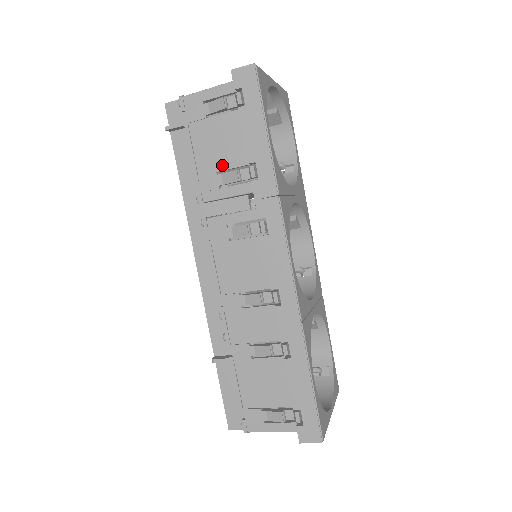
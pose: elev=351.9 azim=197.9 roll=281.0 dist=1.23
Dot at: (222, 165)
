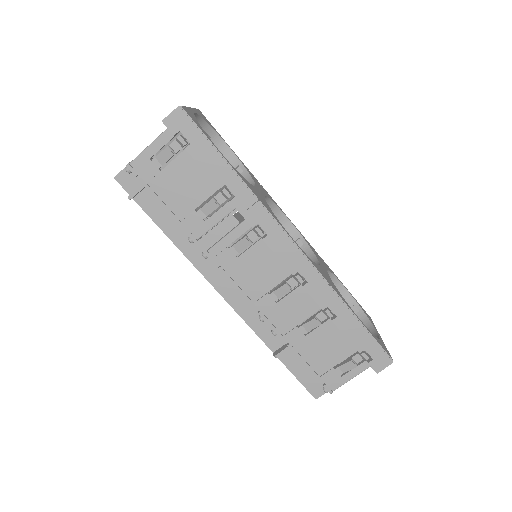
Dot at: (196, 202)
